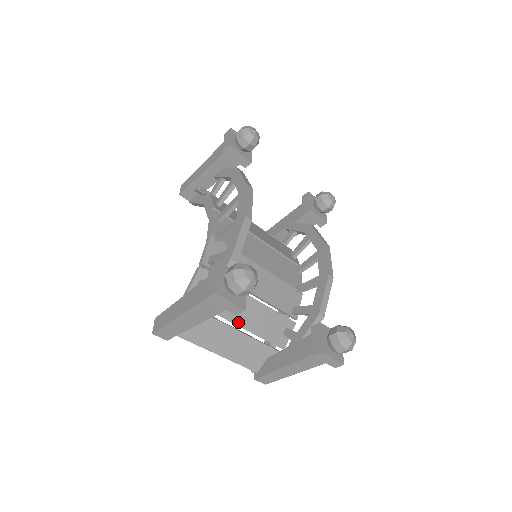
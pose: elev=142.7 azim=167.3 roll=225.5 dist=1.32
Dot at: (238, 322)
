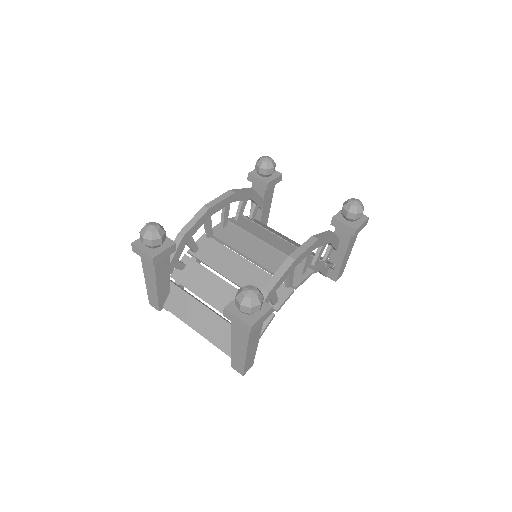
Dot at: (212, 303)
